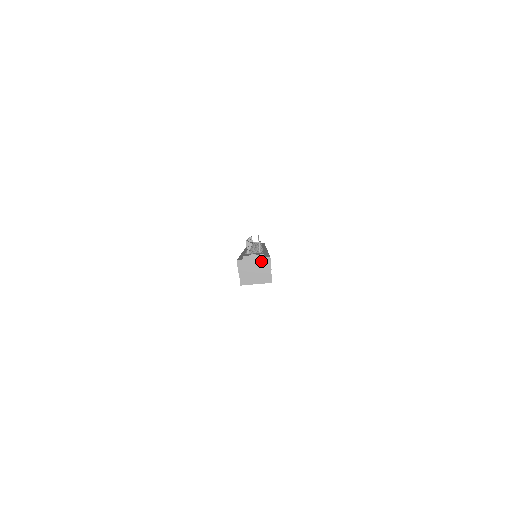
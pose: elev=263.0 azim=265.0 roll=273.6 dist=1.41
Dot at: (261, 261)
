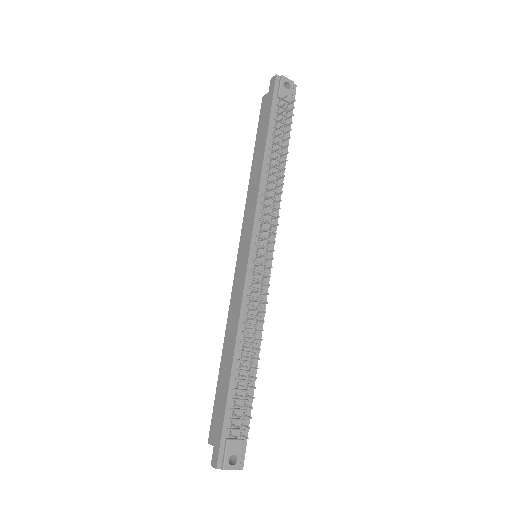
Dot at: (234, 469)
